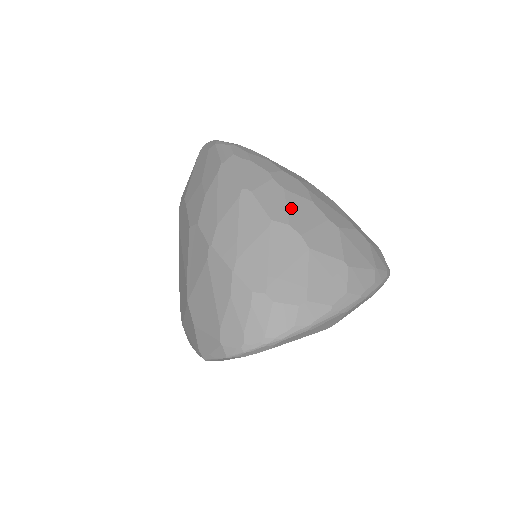
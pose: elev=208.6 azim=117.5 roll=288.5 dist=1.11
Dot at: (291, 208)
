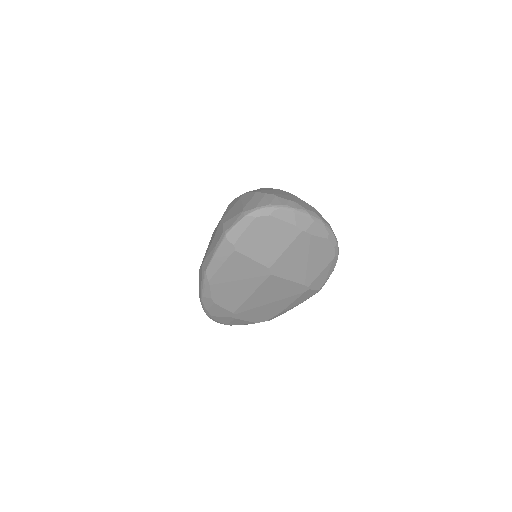
Dot at: occluded
